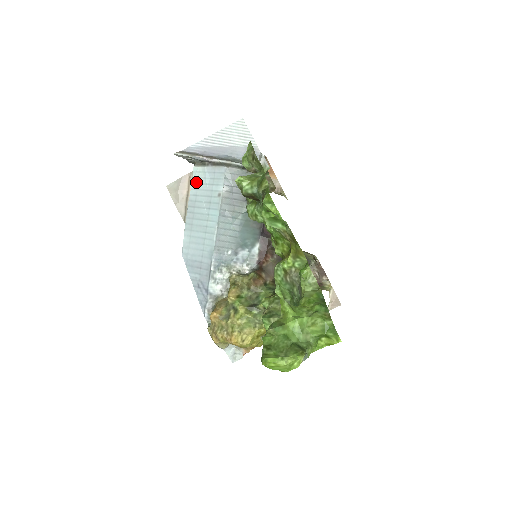
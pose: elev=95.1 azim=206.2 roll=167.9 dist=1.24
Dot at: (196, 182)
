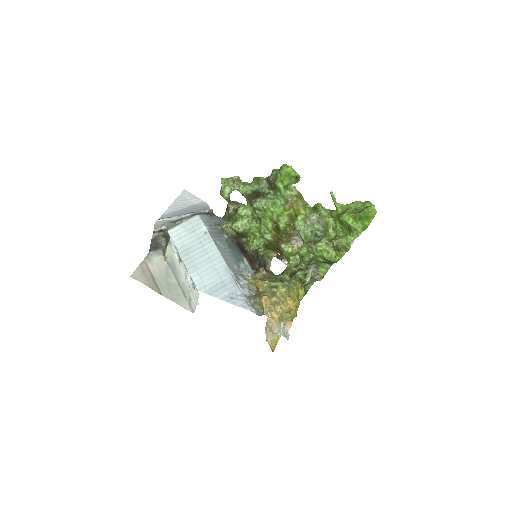
Dot at: (178, 238)
